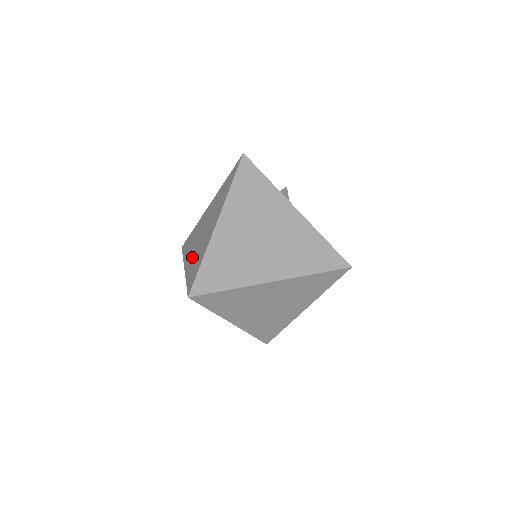
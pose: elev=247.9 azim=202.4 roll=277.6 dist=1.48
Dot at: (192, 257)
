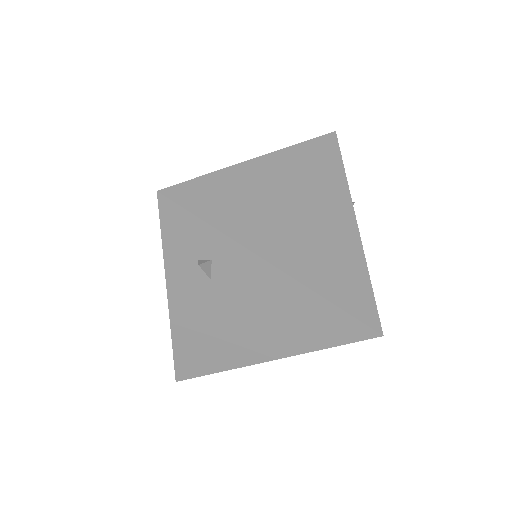
Dot at: occluded
